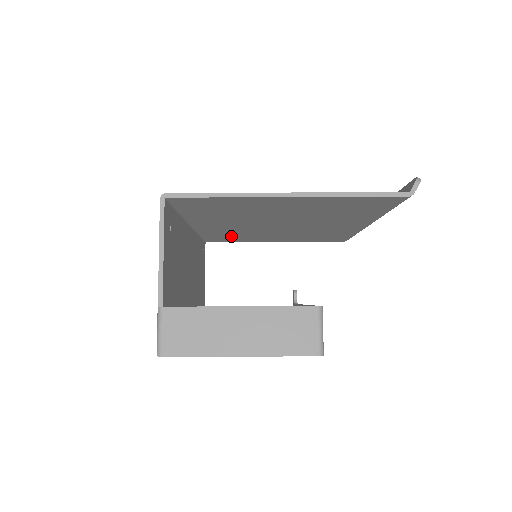
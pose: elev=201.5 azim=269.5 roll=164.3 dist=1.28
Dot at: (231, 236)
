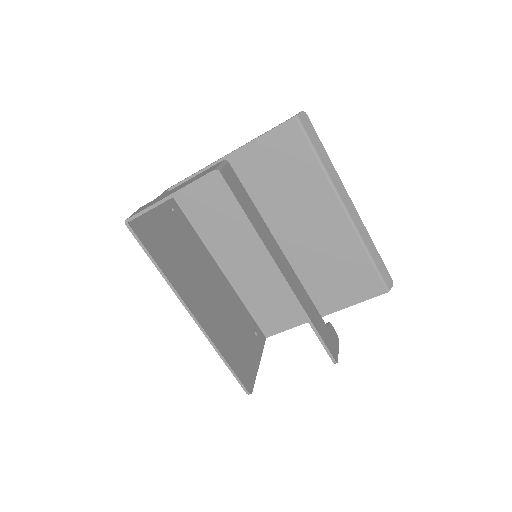
Dot at: (271, 302)
